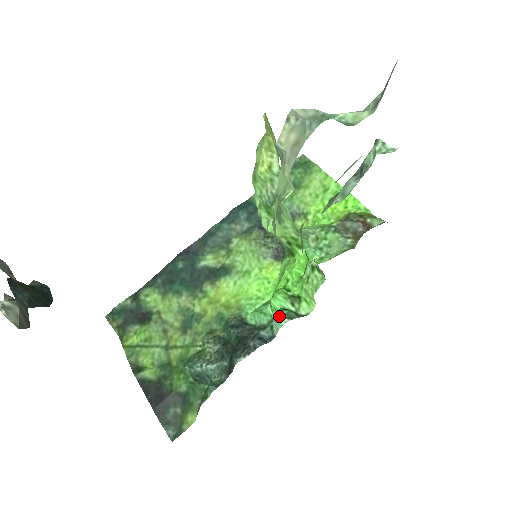
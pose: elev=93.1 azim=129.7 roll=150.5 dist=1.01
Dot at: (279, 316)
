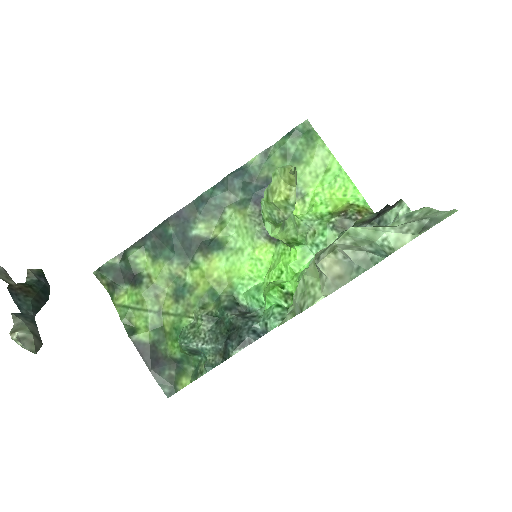
Dot at: (274, 316)
